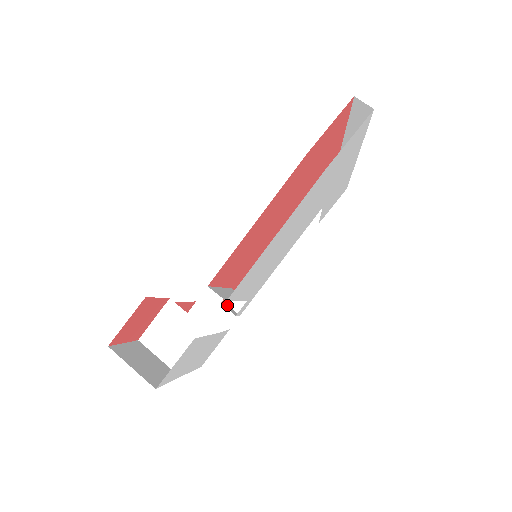
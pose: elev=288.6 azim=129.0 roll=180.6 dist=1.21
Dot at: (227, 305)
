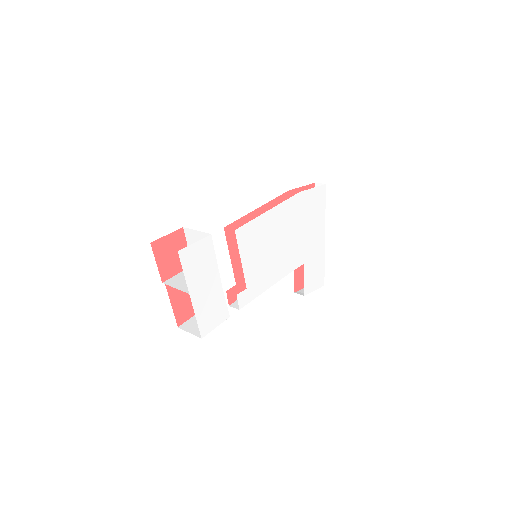
Dot at: (230, 306)
